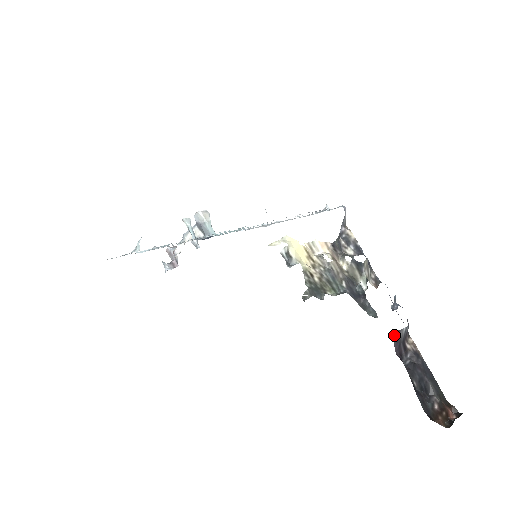
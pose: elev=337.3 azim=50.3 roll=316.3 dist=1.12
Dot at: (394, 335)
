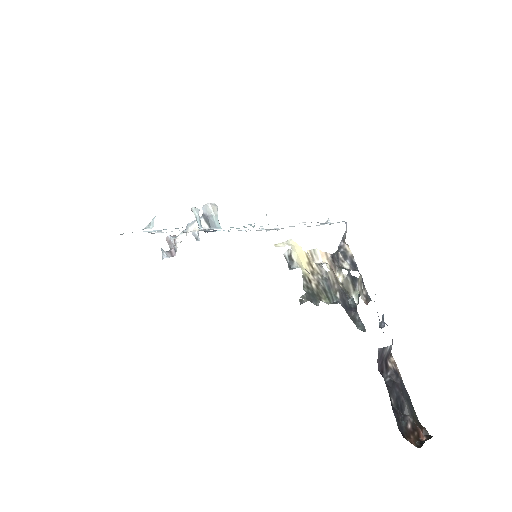
Dot at: (379, 351)
